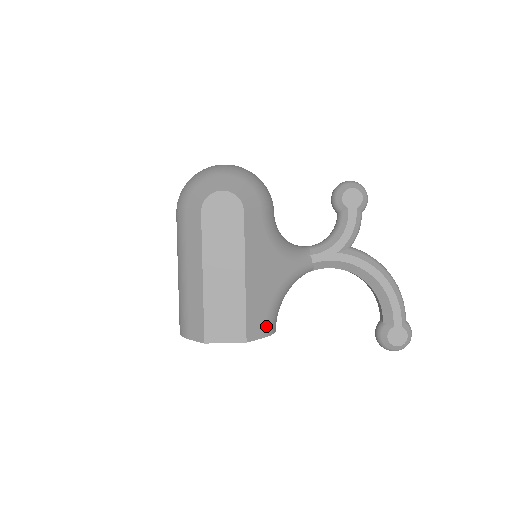
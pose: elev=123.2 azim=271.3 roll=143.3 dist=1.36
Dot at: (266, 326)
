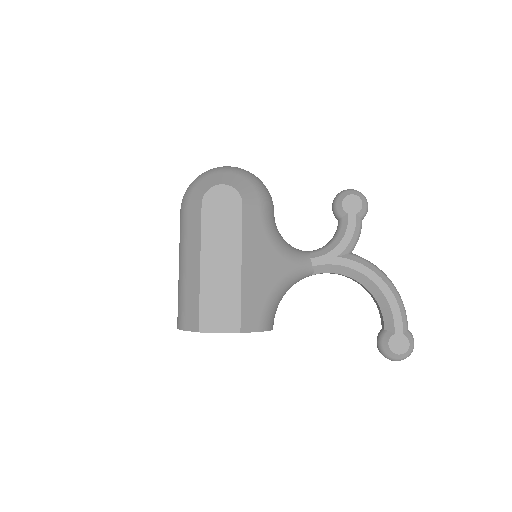
Dot at: (262, 320)
